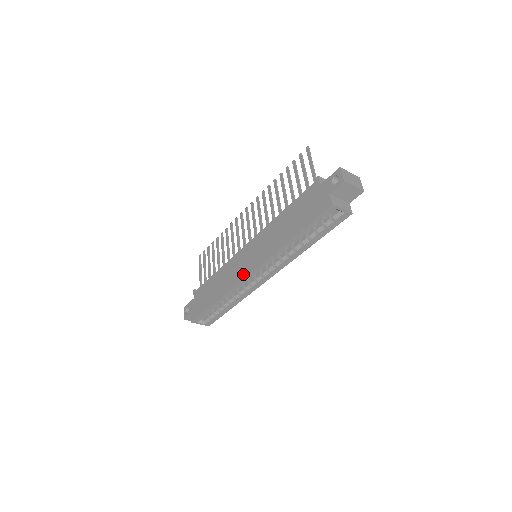
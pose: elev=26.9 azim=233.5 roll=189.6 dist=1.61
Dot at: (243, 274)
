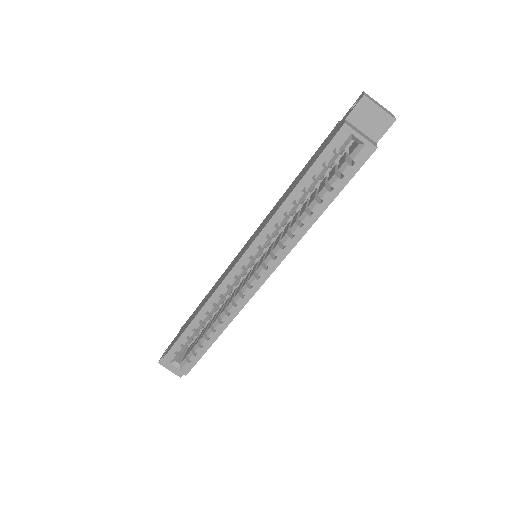
Dot at: (230, 269)
